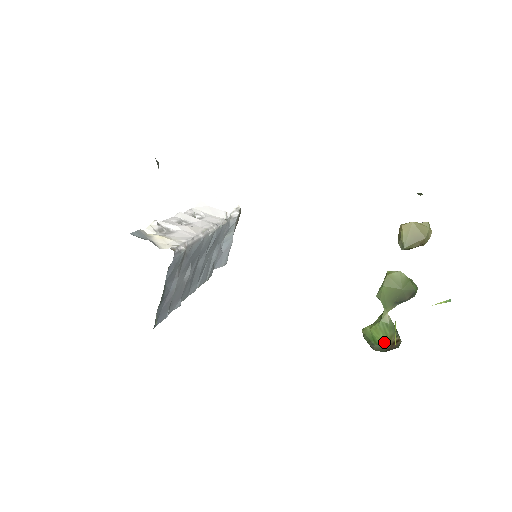
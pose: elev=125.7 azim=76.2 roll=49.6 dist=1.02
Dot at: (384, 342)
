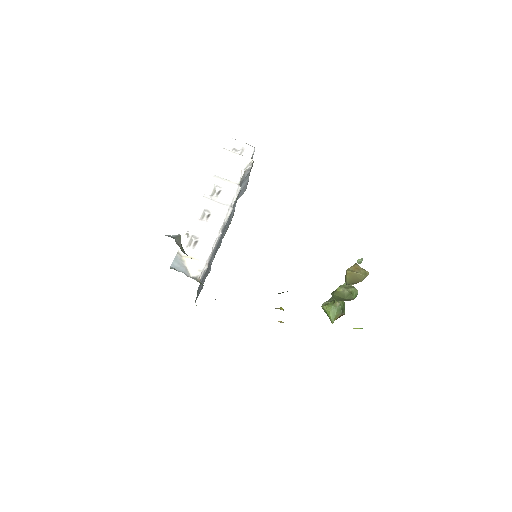
Dot at: (332, 320)
